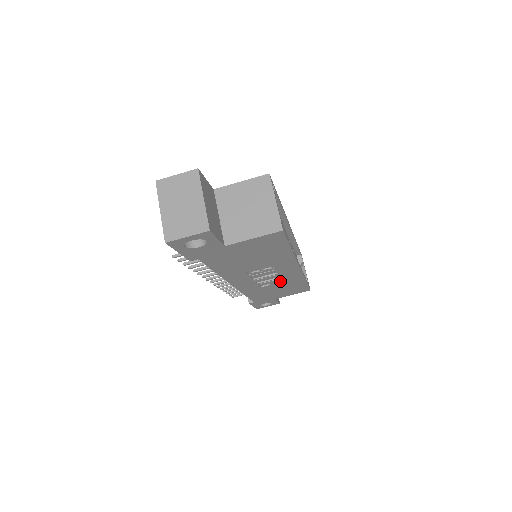
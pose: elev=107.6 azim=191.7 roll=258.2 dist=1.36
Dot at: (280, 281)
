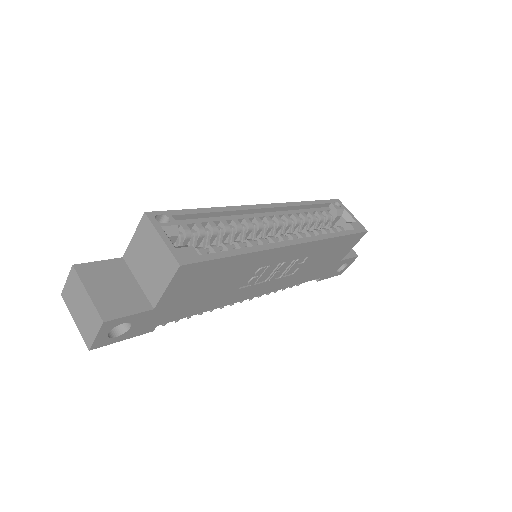
Dot at: (305, 258)
